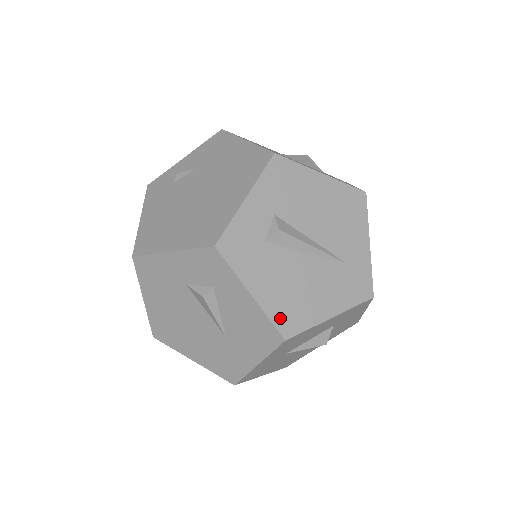
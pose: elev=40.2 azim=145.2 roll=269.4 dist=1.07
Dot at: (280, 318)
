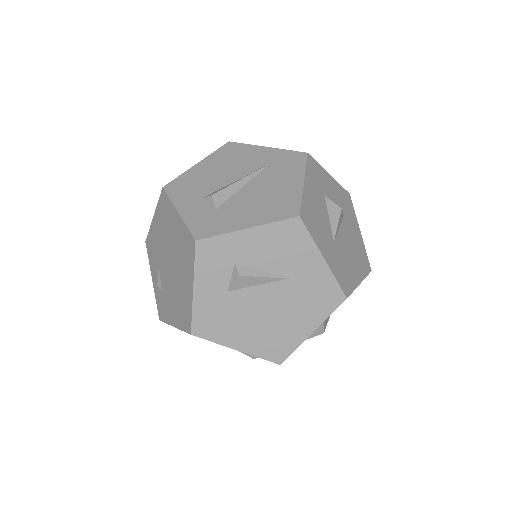
Dot at: (279, 215)
